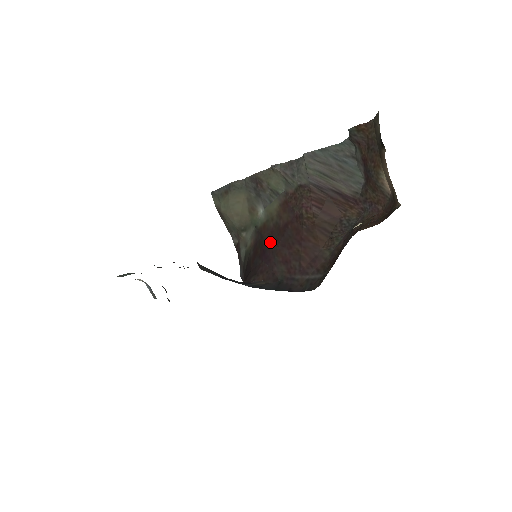
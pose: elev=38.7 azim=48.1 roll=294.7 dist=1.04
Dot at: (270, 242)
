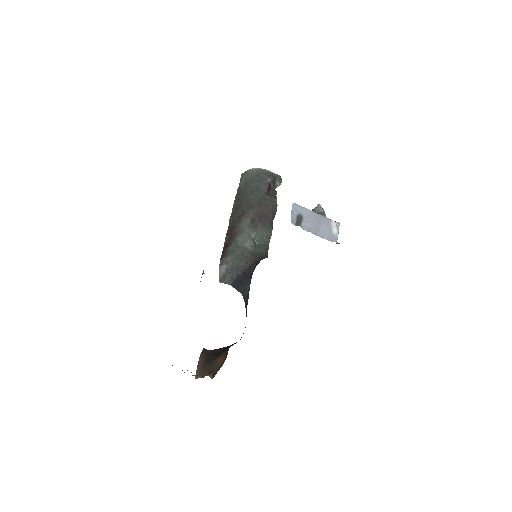
Dot at: occluded
